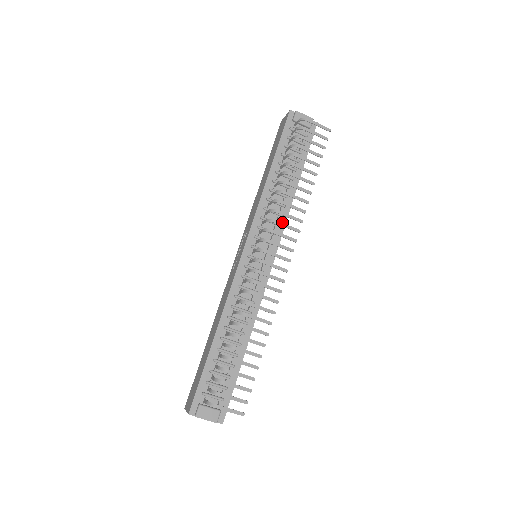
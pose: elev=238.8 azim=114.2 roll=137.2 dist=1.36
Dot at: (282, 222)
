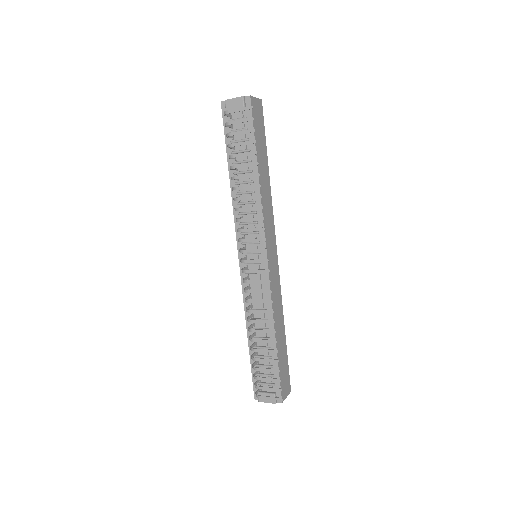
Dot at: occluded
